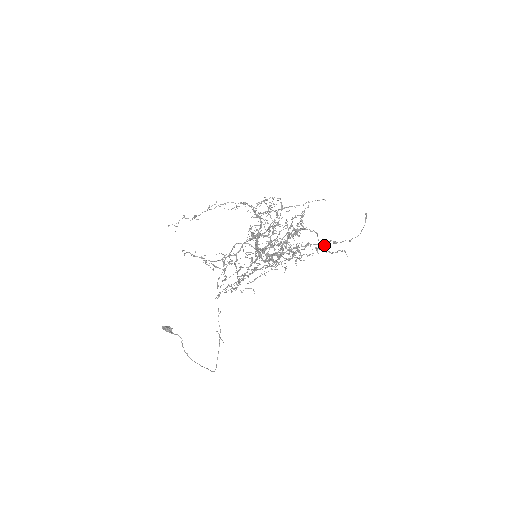
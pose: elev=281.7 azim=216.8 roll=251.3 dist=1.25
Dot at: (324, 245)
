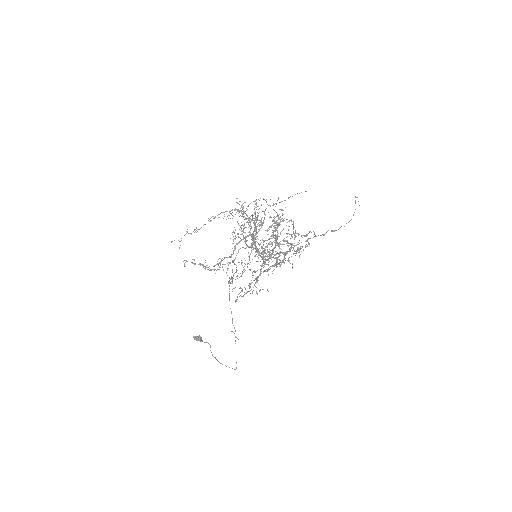
Dot at: (323, 235)
